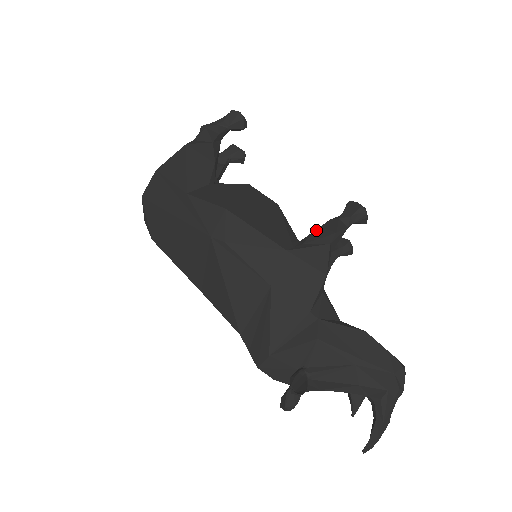
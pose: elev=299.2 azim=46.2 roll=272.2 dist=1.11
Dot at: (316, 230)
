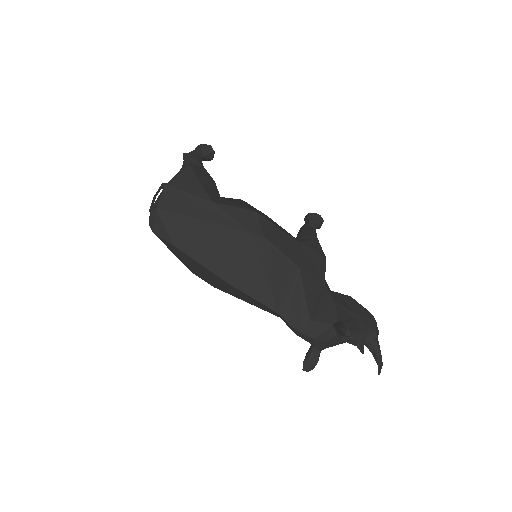
Dot at: (302, 231)
